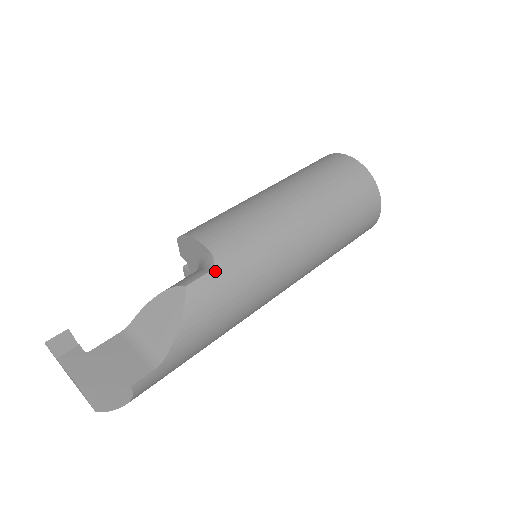
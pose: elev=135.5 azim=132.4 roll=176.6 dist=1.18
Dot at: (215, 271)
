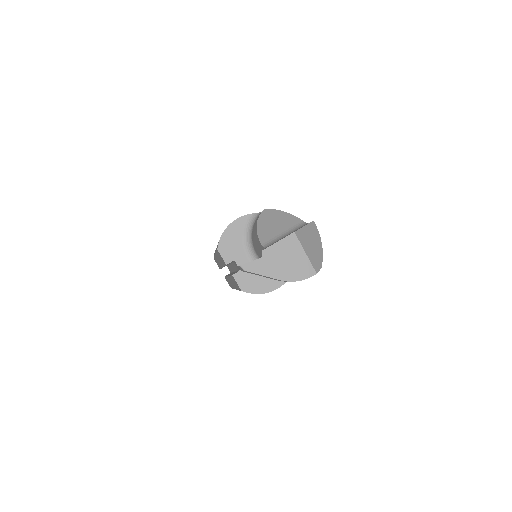
Dot at: occluded
